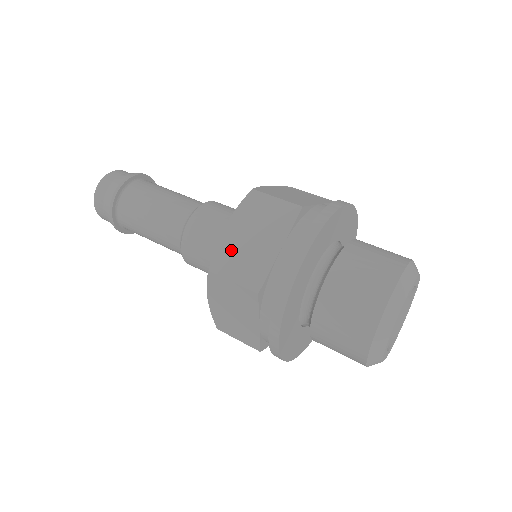
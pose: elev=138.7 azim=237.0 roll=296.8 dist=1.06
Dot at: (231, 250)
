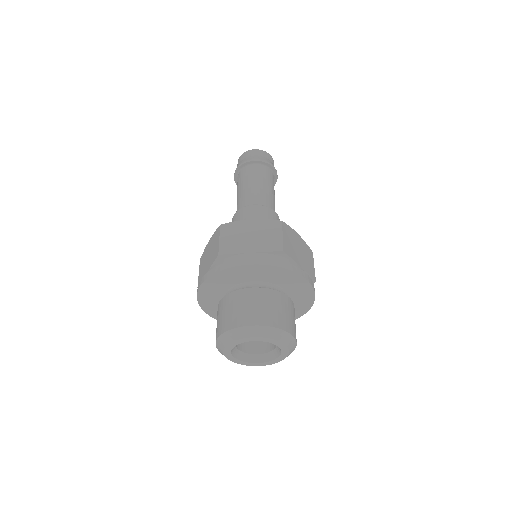
Dot at: (205, 255)
